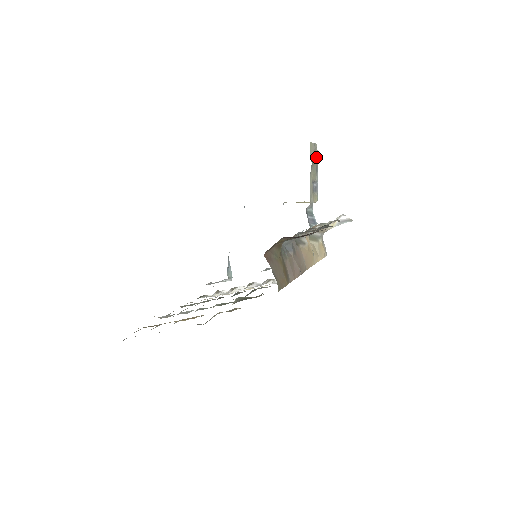
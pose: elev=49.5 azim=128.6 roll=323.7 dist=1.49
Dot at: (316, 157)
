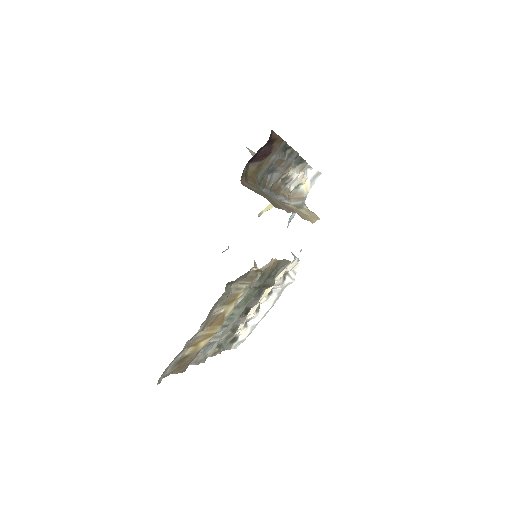
Dot at: occluded
